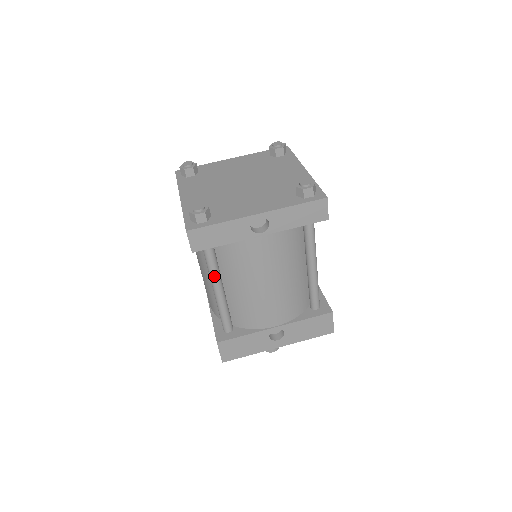
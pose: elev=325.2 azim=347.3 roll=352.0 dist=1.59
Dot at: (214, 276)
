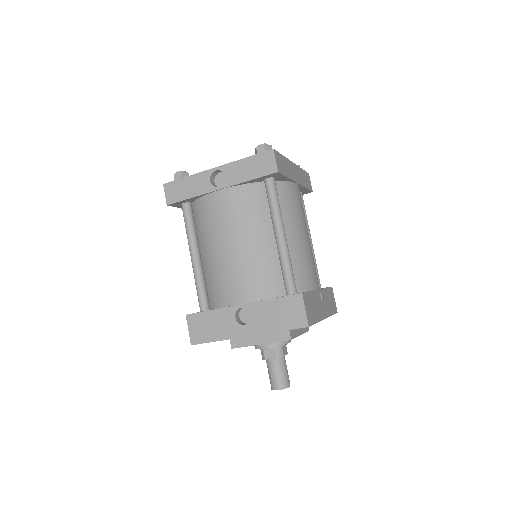
Dot at: (189, 239)
